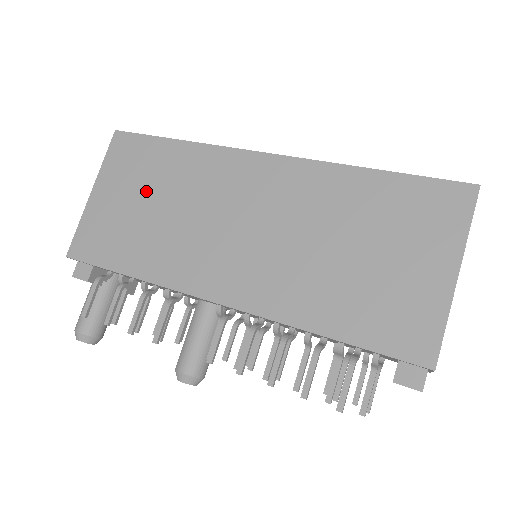
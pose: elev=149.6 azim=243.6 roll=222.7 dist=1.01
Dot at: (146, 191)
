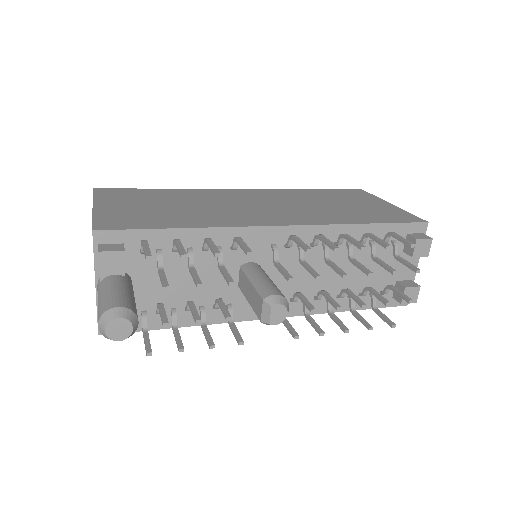
Dot at: (158, 202)
